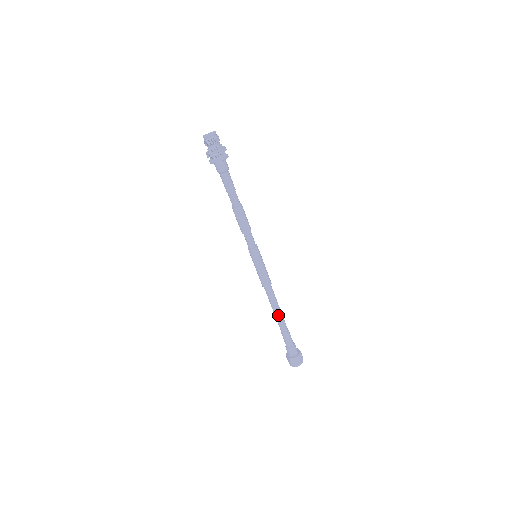
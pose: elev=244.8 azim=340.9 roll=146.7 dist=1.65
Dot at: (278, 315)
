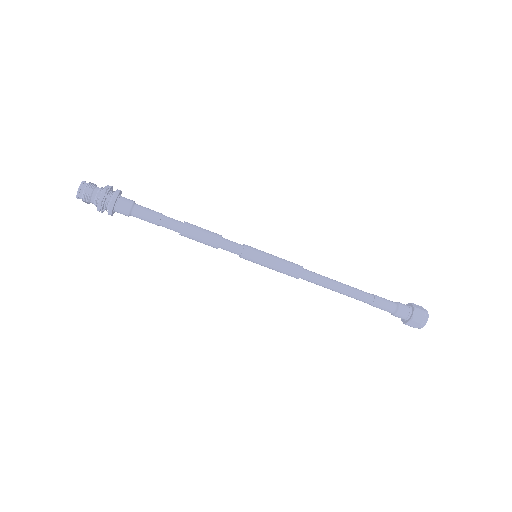
Dot at: (344, 293)
